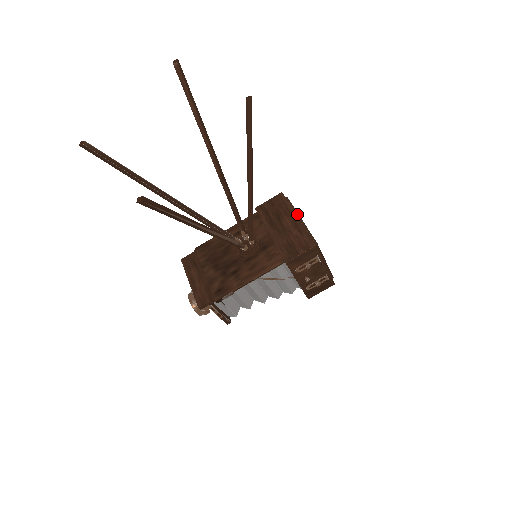
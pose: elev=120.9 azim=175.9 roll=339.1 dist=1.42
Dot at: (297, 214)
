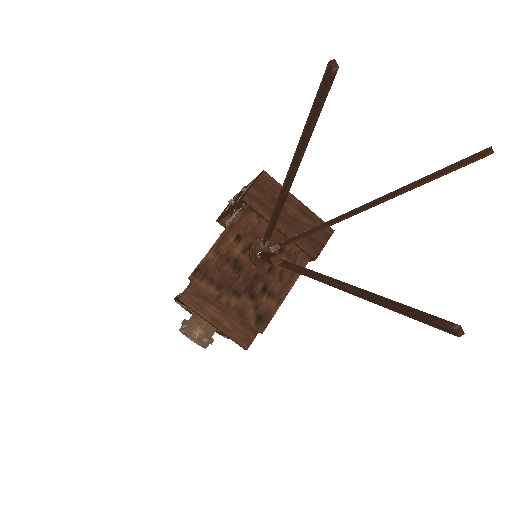
Dot at: (292, 196)
